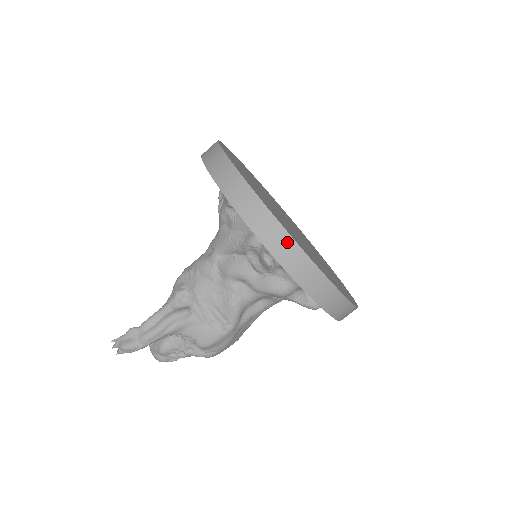
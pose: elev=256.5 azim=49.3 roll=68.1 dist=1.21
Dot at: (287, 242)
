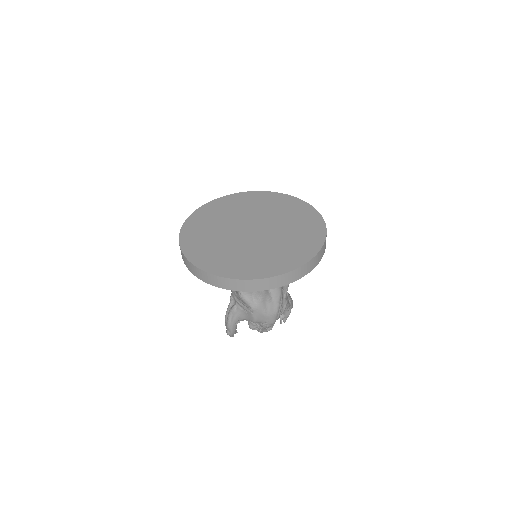
Dot at: (197, 270)
